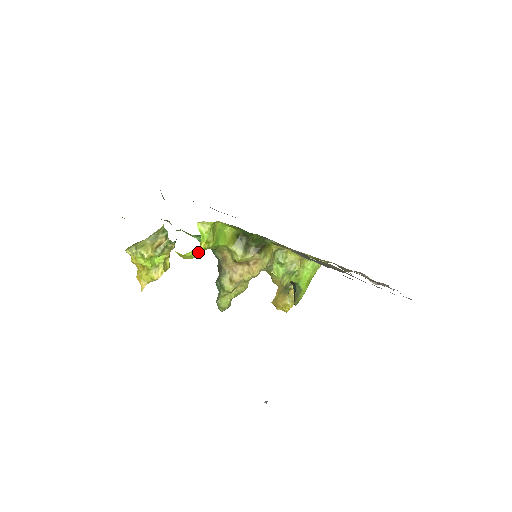
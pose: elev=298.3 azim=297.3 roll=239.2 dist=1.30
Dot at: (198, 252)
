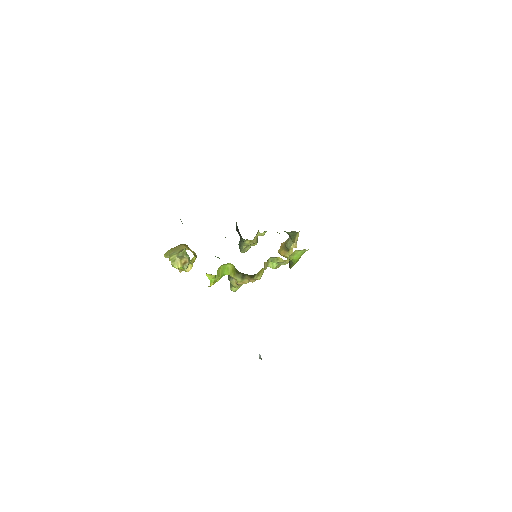
Dot at: occluded
